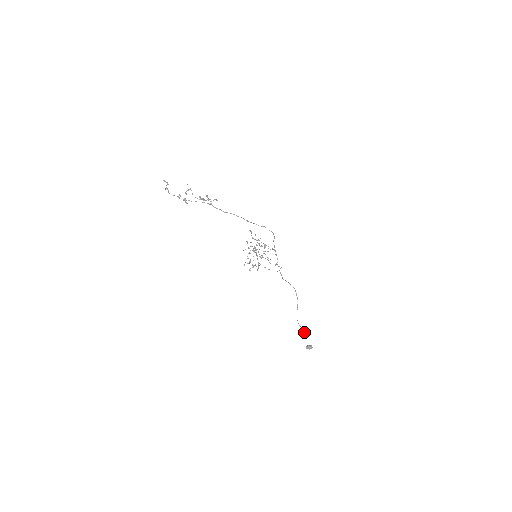
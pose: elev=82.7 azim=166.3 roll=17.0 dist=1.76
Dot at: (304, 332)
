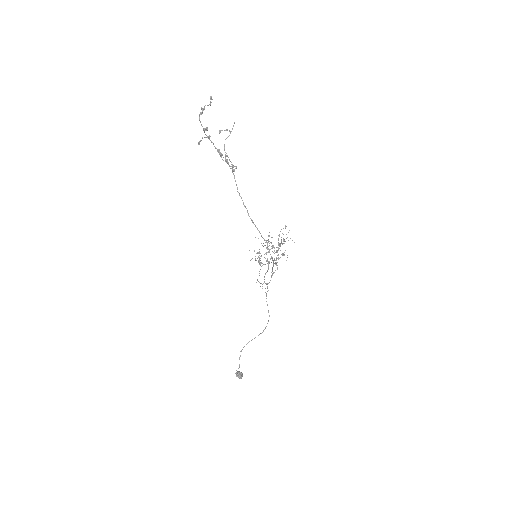
Dot at: occluded
